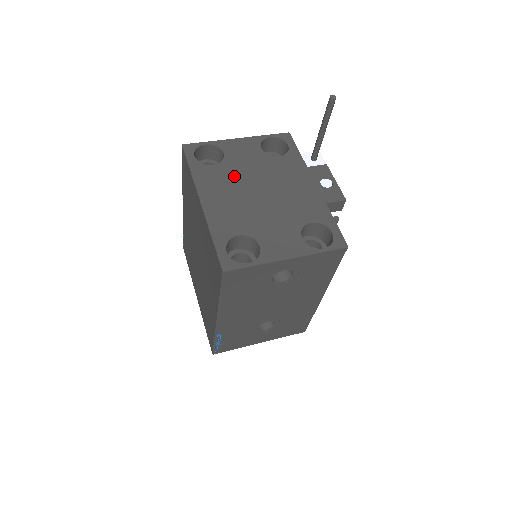
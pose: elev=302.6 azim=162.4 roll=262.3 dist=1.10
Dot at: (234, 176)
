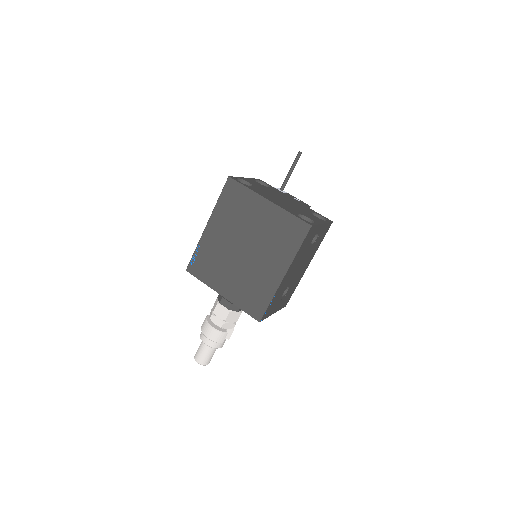
Dot at: (265, 192)
